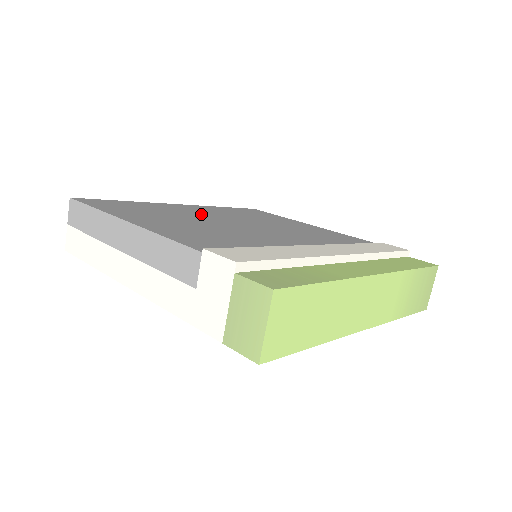
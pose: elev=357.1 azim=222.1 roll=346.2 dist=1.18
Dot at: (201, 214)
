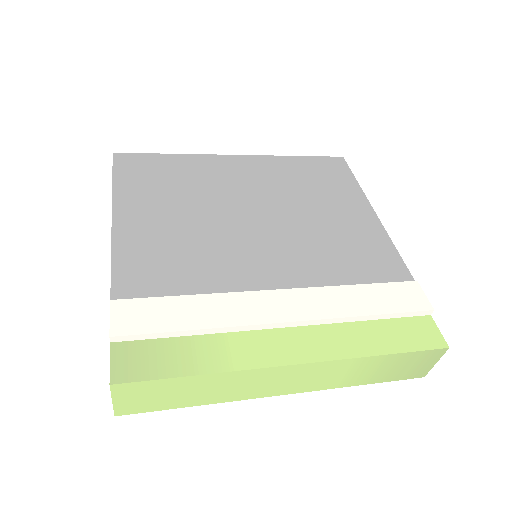
Dot at: (230, 187)
